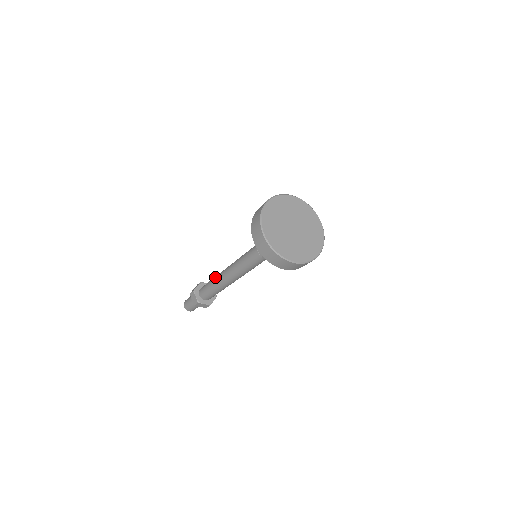
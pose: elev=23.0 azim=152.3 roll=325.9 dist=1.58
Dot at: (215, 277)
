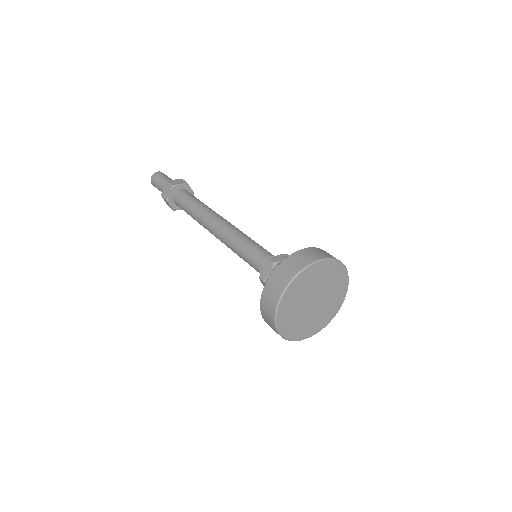
Dot at: (203, 207)
